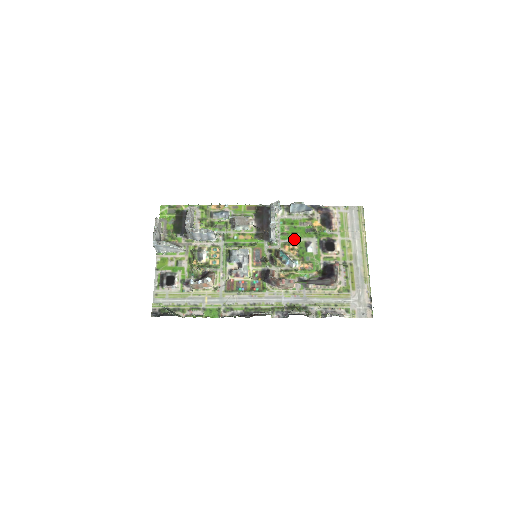
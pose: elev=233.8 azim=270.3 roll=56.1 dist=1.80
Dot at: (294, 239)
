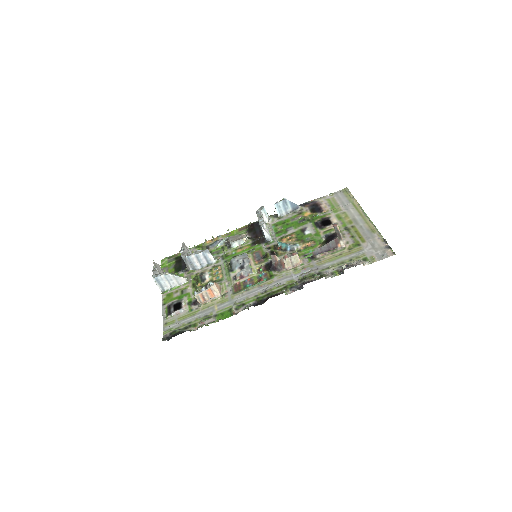
Dot at: (289, 232)
